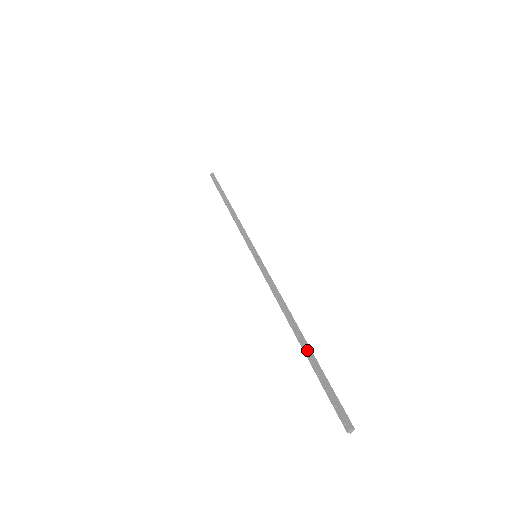
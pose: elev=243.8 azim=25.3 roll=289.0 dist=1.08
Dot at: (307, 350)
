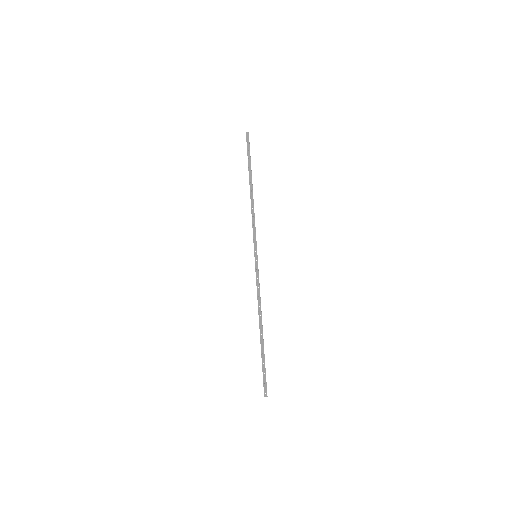
Dot at: occluded
